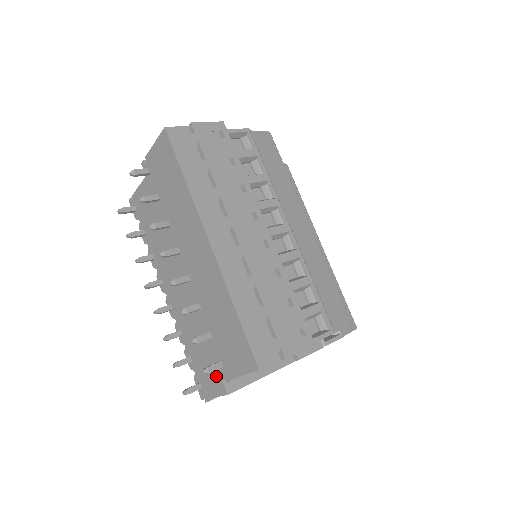
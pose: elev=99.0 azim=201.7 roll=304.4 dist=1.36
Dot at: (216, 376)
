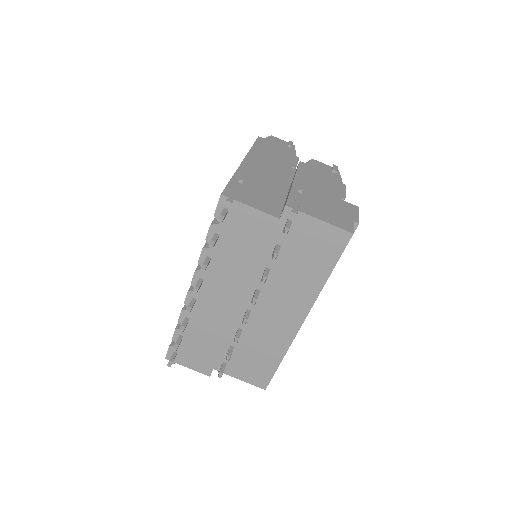
Dot at: (208, 364)
